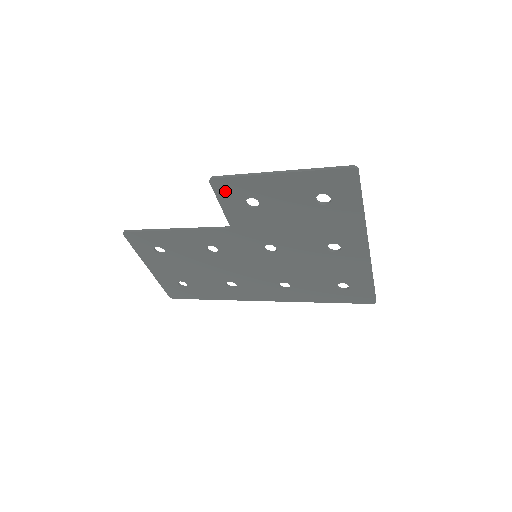
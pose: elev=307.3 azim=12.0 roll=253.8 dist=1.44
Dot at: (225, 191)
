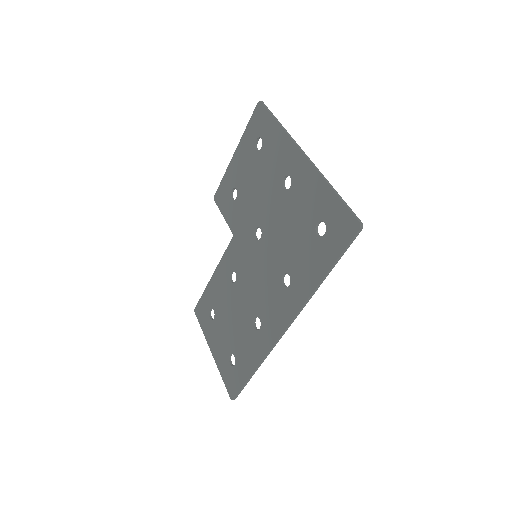
Dot at: (221, 200)
